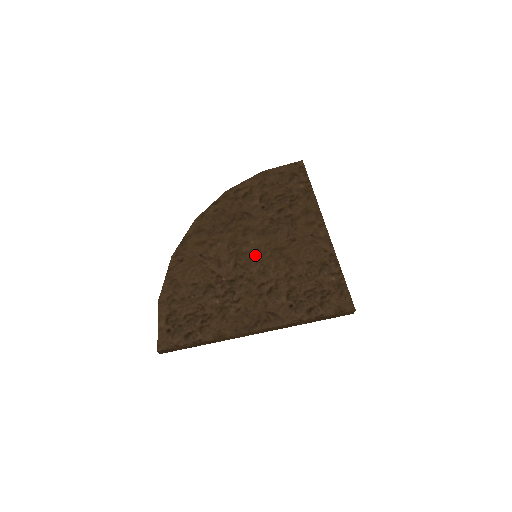
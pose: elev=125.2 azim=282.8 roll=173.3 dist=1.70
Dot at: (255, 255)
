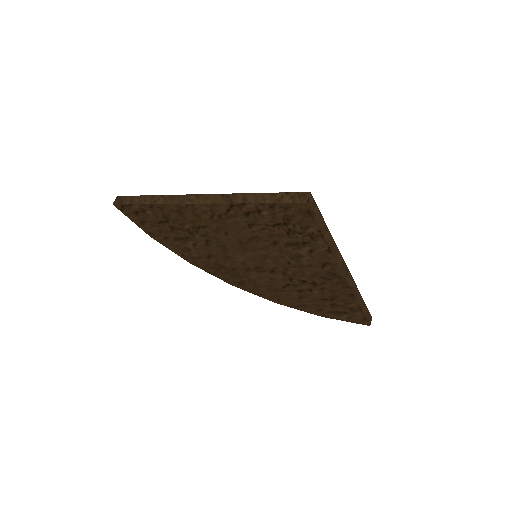
Dot at: occluded
